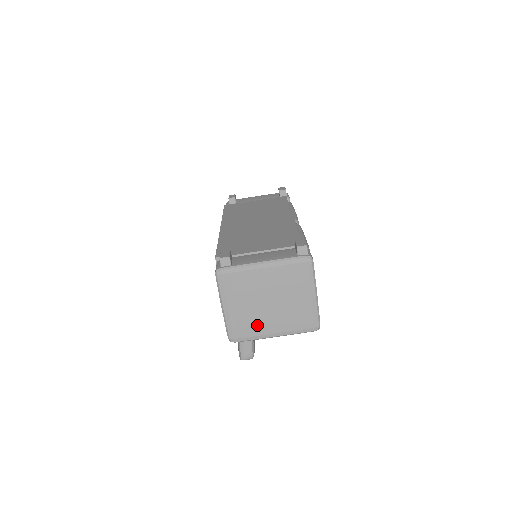
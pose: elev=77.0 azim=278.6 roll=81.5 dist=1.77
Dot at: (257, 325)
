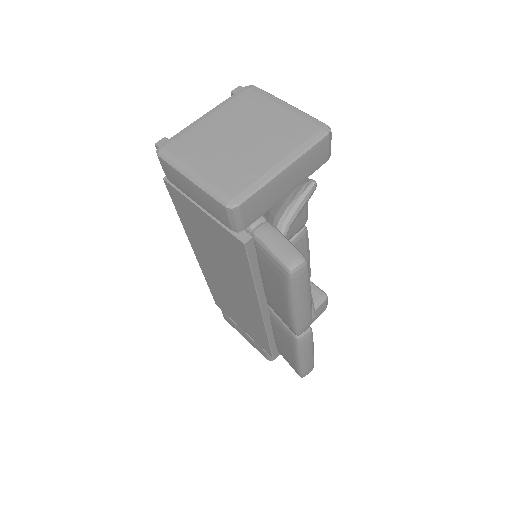
Dot at: (248, 166)
